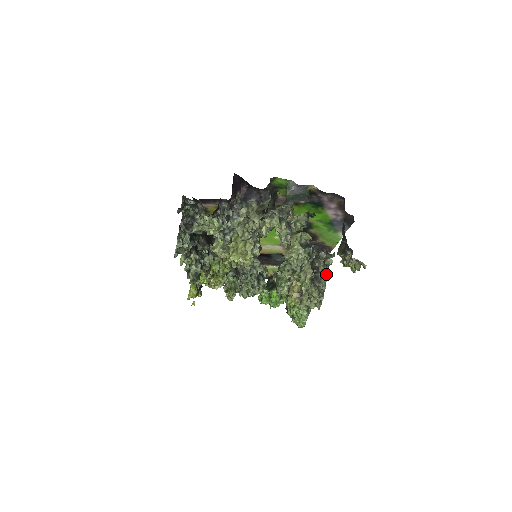
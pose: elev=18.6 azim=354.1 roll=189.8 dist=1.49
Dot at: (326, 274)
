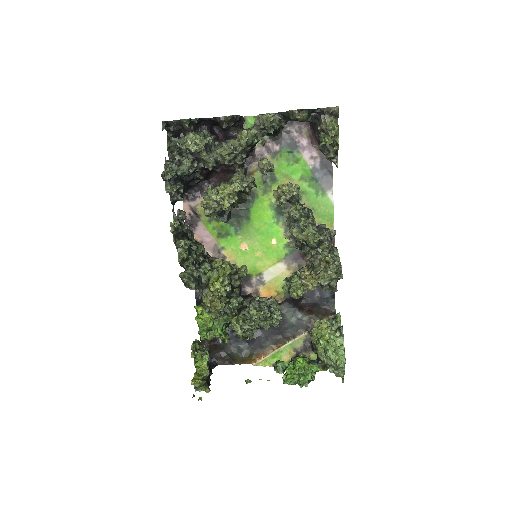
Dot at: (335, 249)
